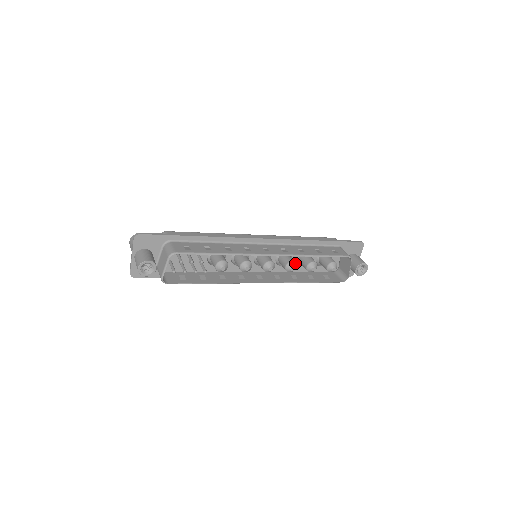
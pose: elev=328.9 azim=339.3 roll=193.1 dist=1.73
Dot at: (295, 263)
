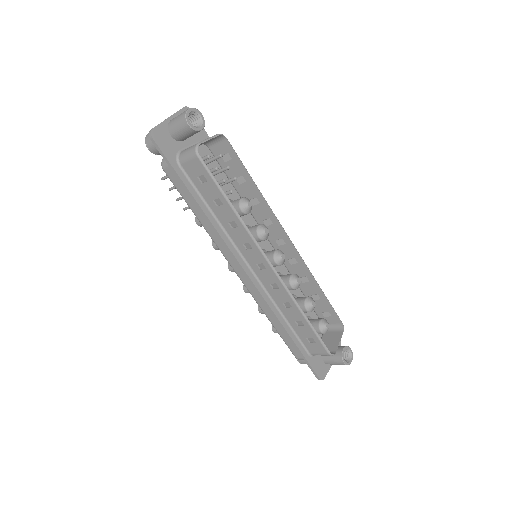
Dot at: occluded
